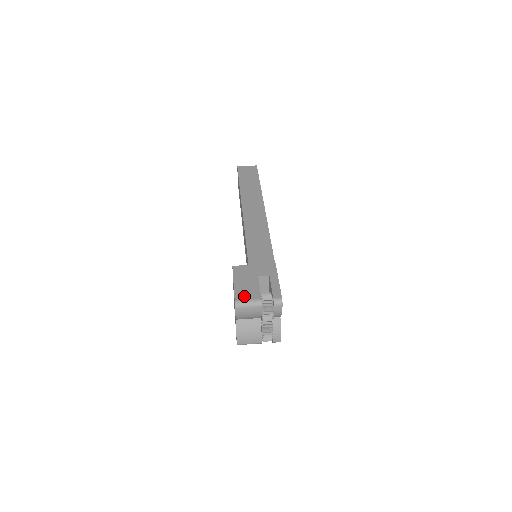
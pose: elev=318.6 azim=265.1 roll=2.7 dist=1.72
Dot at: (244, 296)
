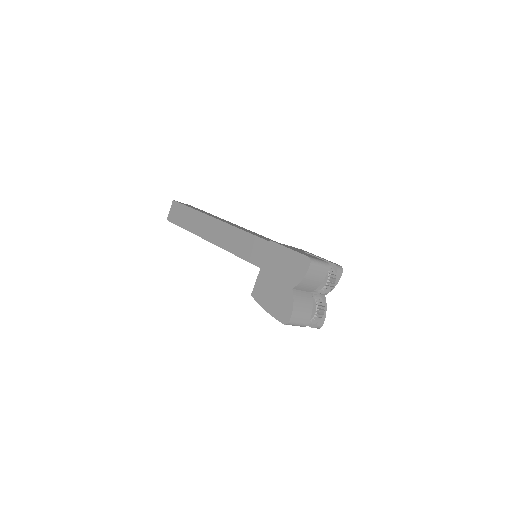
Dot at: (311, 256)
